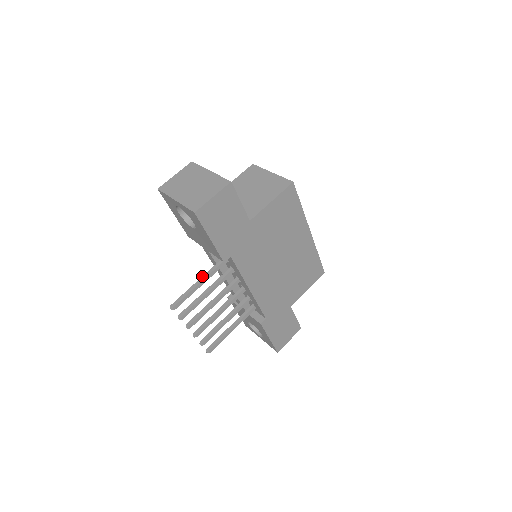
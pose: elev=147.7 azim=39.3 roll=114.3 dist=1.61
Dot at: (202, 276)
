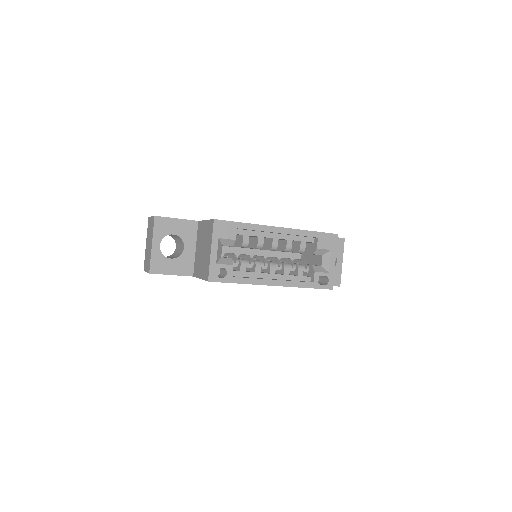
Dot at: occluded
